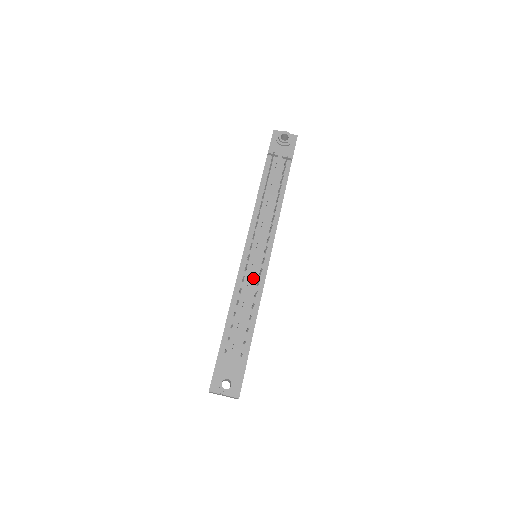
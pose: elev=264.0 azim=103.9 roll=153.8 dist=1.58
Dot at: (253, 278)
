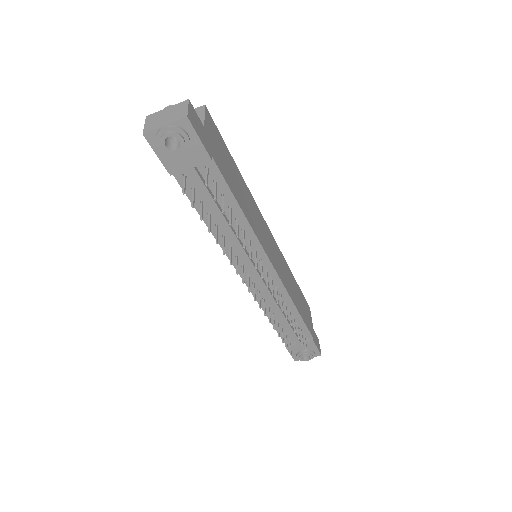
Dot at: occluded
